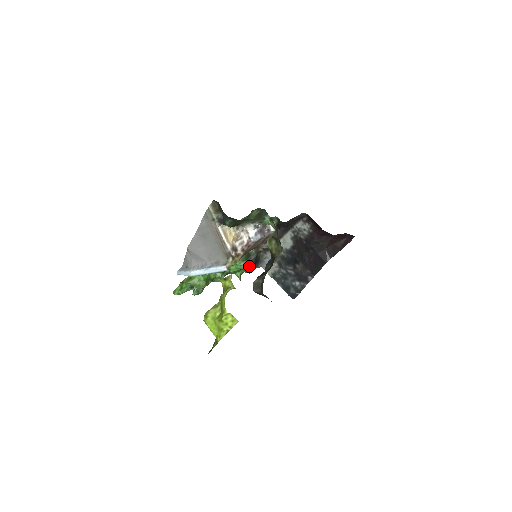
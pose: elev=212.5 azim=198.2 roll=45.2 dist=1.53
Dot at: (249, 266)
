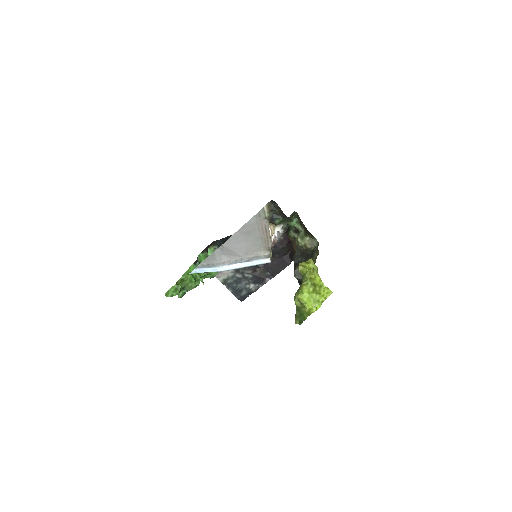
Dot at: occluded
